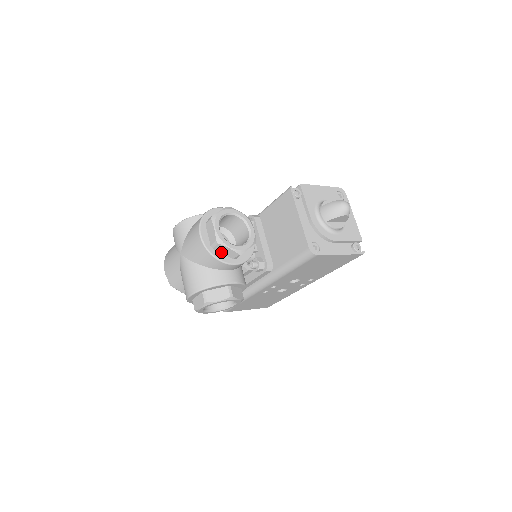
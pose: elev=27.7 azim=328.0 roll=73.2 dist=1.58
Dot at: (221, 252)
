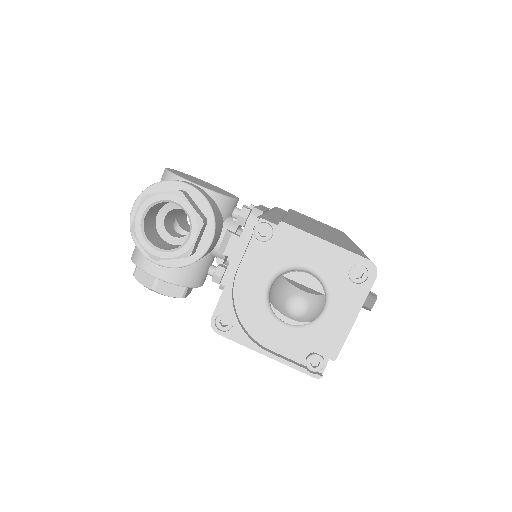
Dot at: occluded
